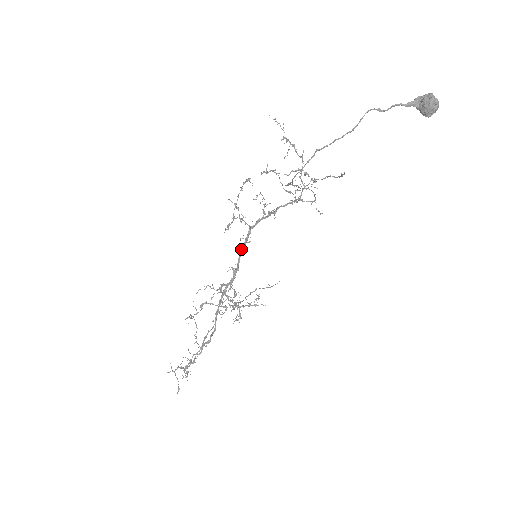
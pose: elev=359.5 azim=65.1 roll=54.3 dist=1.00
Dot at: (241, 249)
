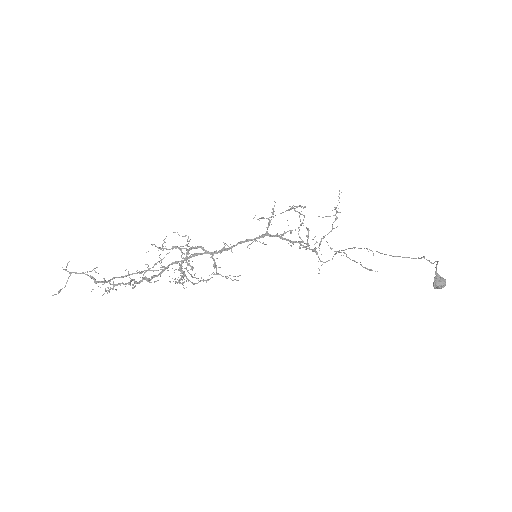
Dot at: (247, 240)
